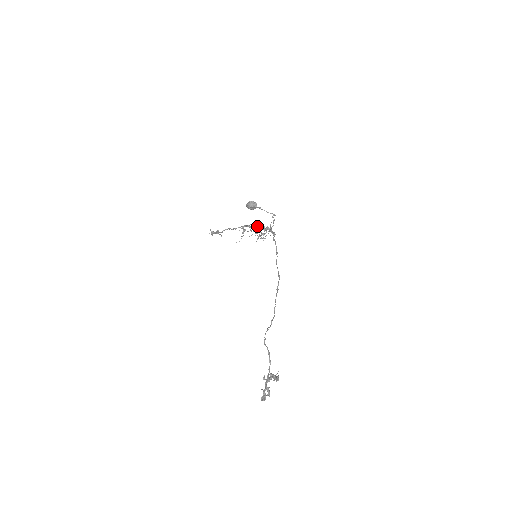
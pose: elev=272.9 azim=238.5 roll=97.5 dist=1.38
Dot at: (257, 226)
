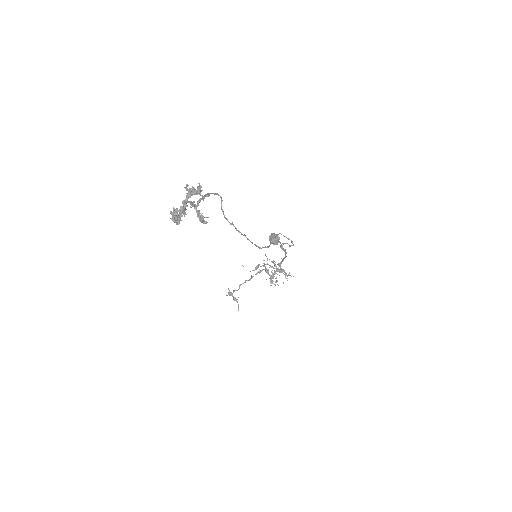
Dot at: occluded
